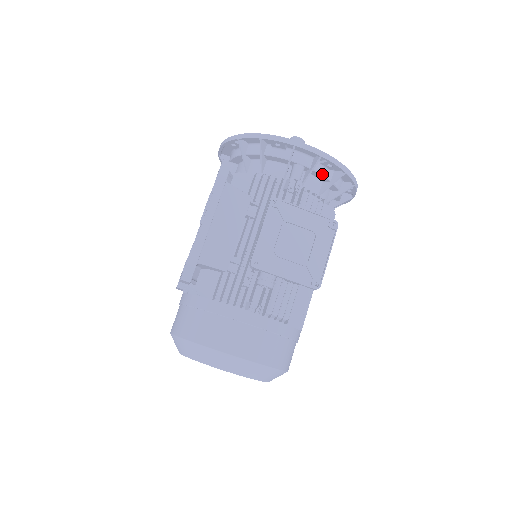
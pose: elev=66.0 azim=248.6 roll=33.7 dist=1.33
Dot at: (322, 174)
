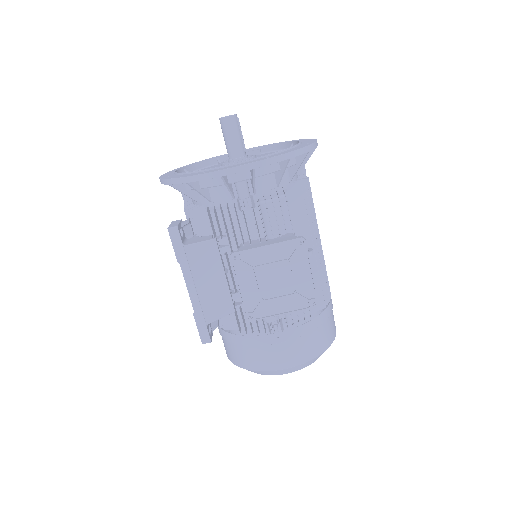
Dot at: (267, 173)
